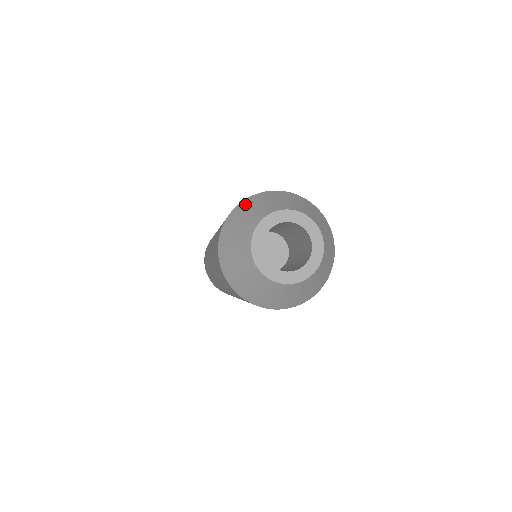
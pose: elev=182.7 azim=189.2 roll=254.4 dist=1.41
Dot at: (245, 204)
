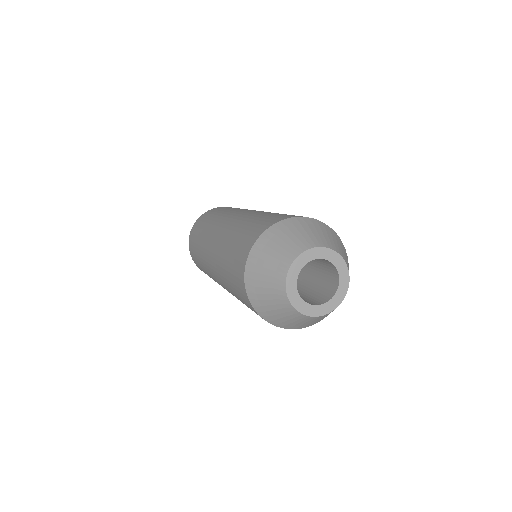
Dot at: (280, 228)
